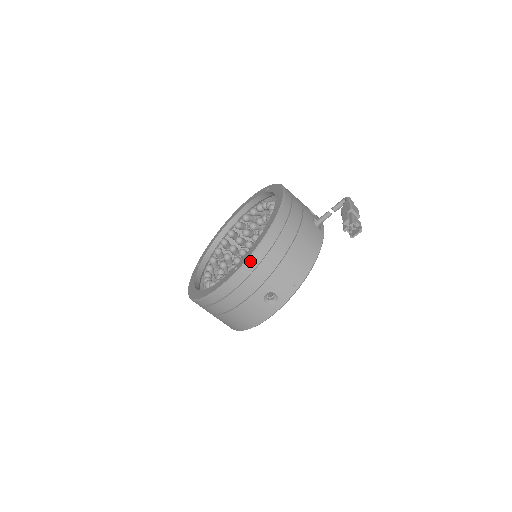
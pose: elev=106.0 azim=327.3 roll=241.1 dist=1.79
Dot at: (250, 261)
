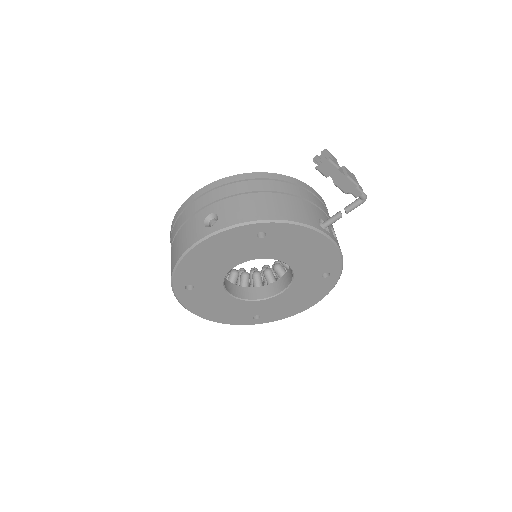
Dot at: (224, 179)
